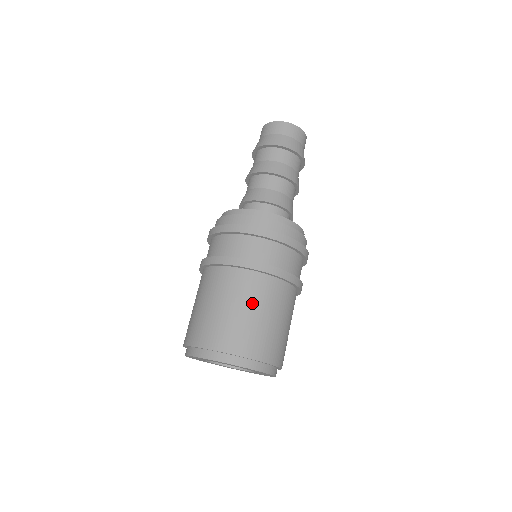
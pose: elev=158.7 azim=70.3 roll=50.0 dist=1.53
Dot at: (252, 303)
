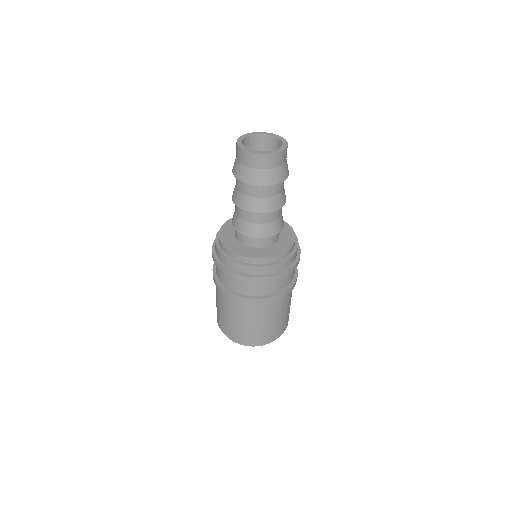
Dot at: (270, 317)
